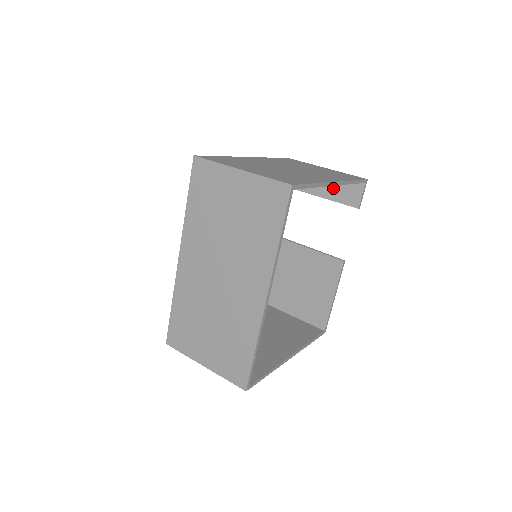
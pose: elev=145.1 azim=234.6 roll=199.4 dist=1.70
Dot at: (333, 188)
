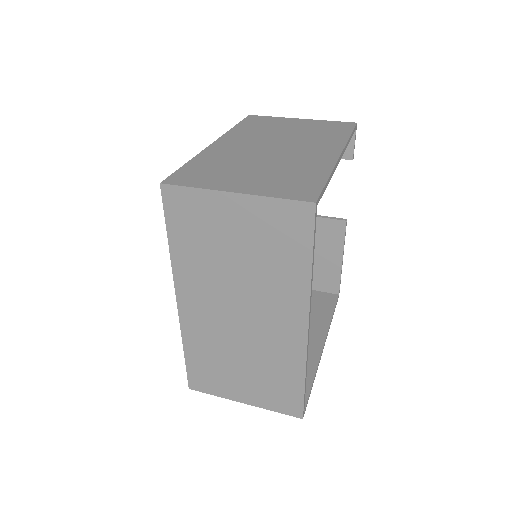
Dot at: occluded
